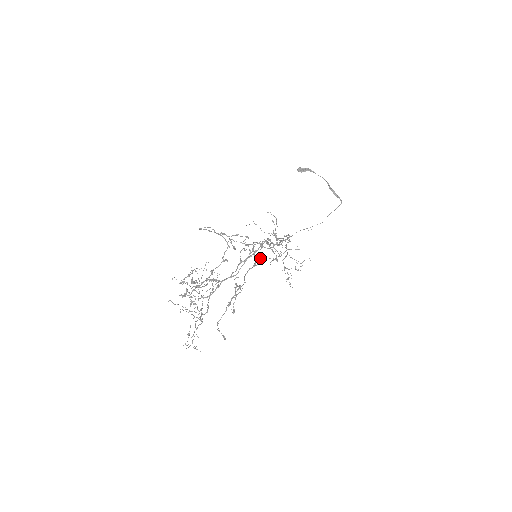
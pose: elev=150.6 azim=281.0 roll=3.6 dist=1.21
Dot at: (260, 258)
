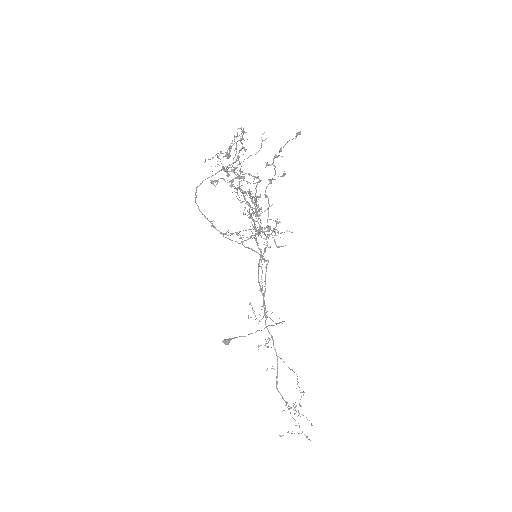
Dot at: occluded
